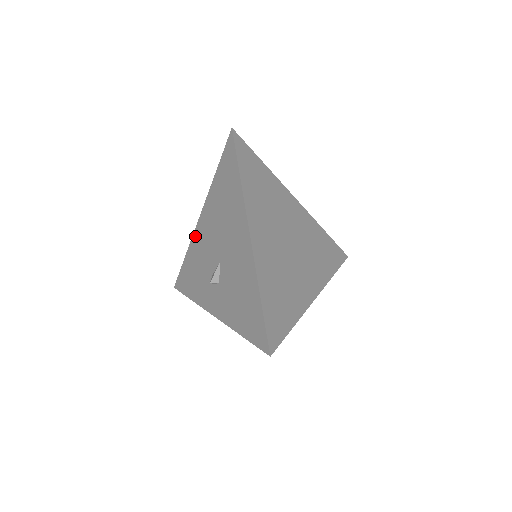
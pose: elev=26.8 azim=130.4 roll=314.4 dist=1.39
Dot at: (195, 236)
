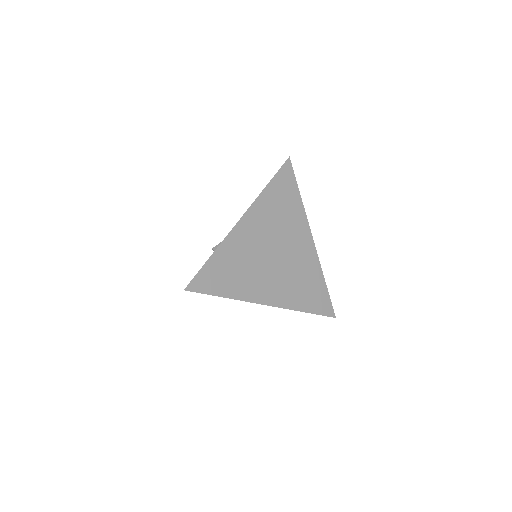
Dot at: occluded
